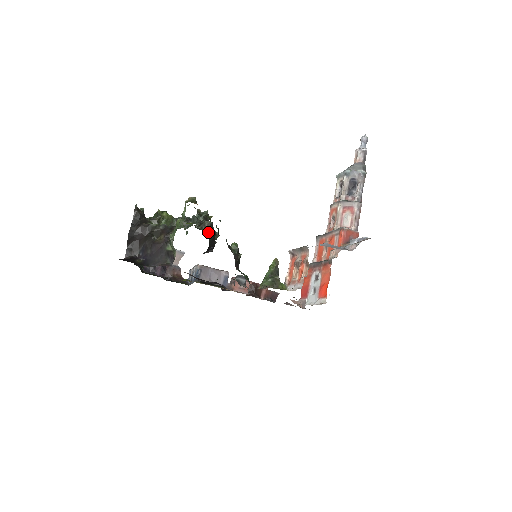
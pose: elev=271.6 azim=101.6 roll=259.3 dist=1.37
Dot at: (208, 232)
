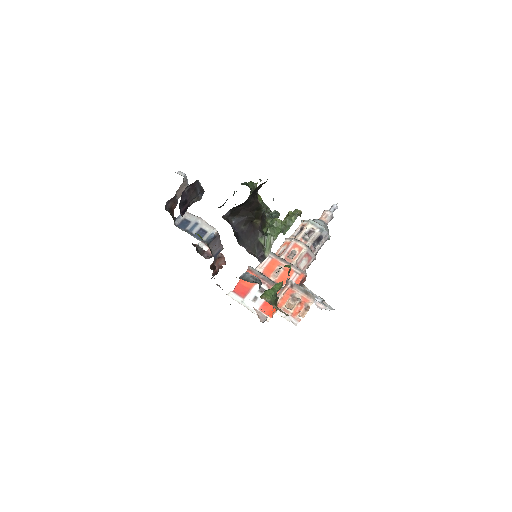
Dot at: occluded
